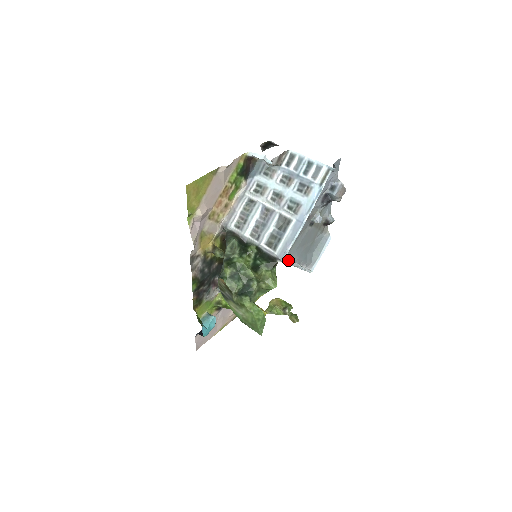
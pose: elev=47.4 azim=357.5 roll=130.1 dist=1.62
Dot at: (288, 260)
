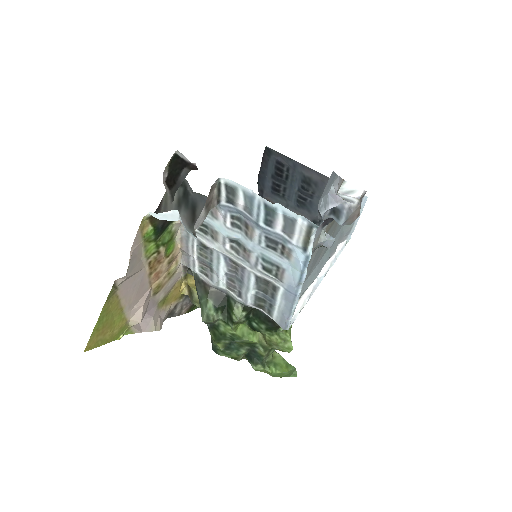
Dot at: (297, 308)
